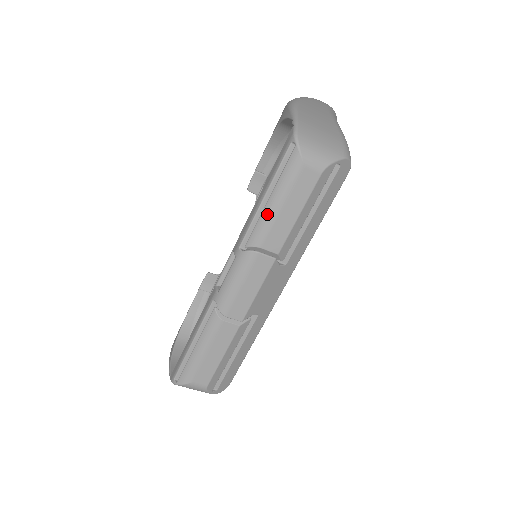
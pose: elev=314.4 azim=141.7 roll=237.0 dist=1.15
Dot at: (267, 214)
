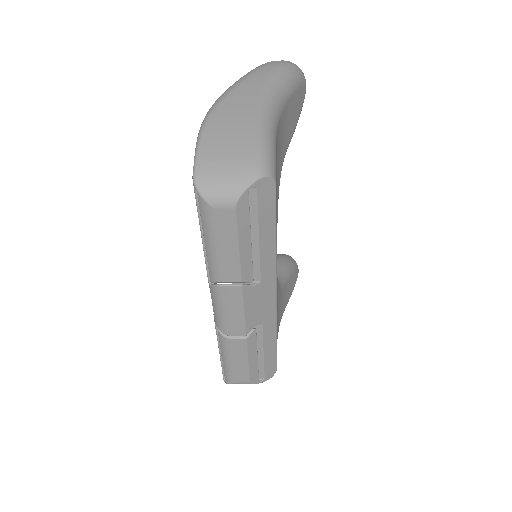
Dot at: (210, 255)
